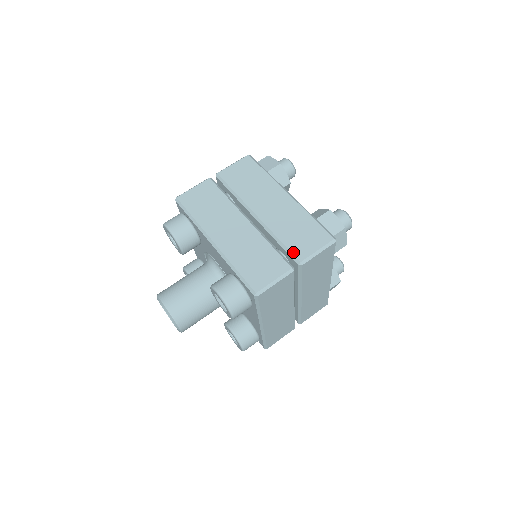
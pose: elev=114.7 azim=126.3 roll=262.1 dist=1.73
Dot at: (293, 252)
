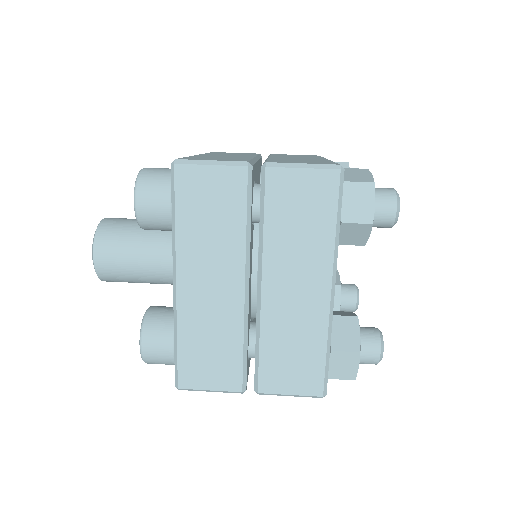
Dot at: (269, 161)
